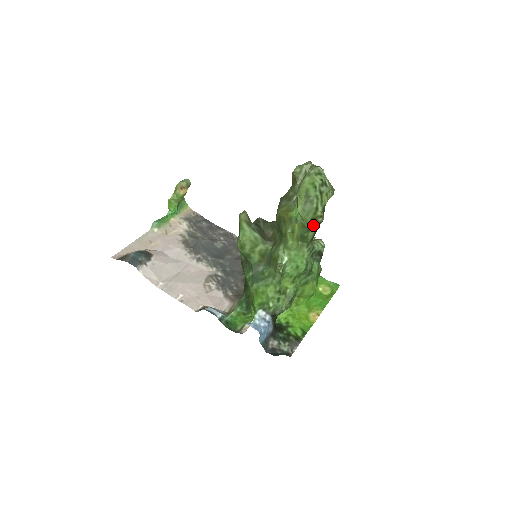
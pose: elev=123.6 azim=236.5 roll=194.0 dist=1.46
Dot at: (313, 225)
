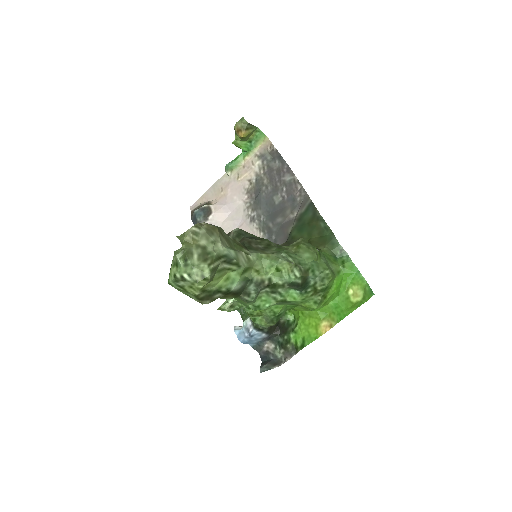
Dot at: occluded
